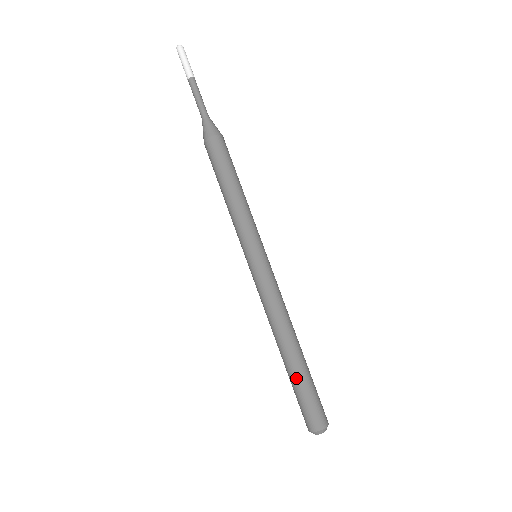
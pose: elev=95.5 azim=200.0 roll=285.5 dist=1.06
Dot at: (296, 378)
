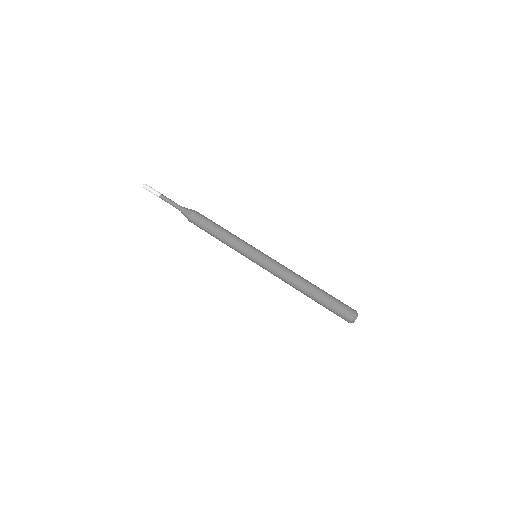
Dot at: (321, 301)
